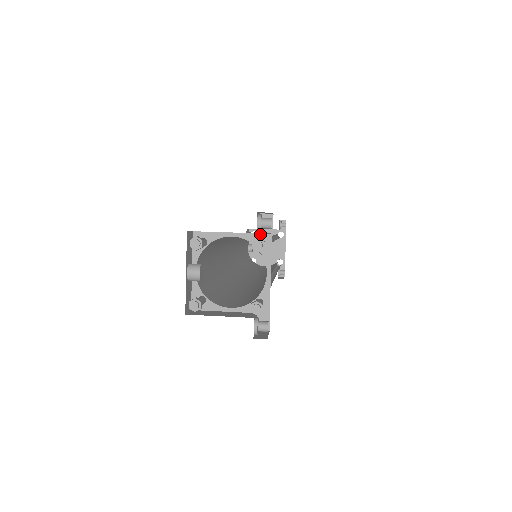
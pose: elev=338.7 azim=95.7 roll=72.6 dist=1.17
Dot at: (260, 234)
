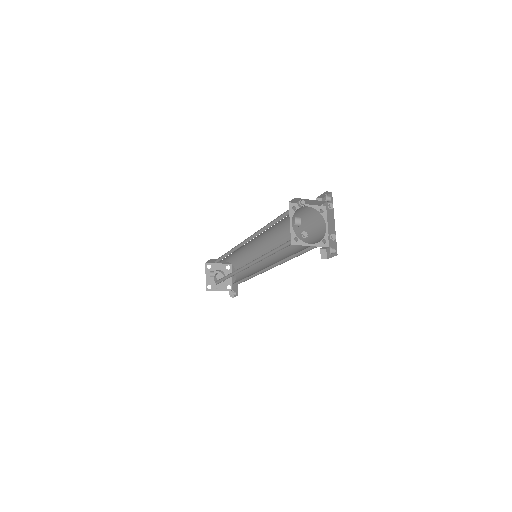
Dot at: (321, 206)
